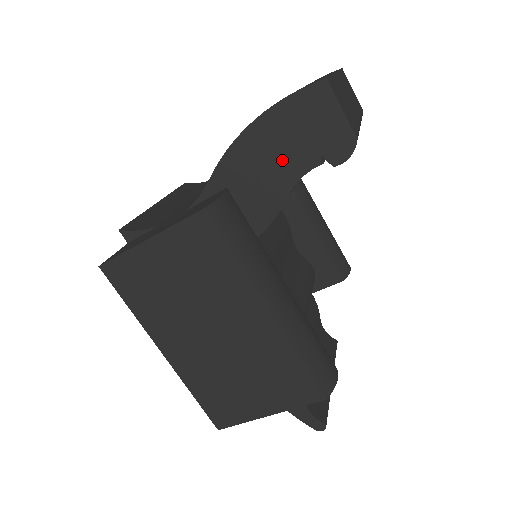
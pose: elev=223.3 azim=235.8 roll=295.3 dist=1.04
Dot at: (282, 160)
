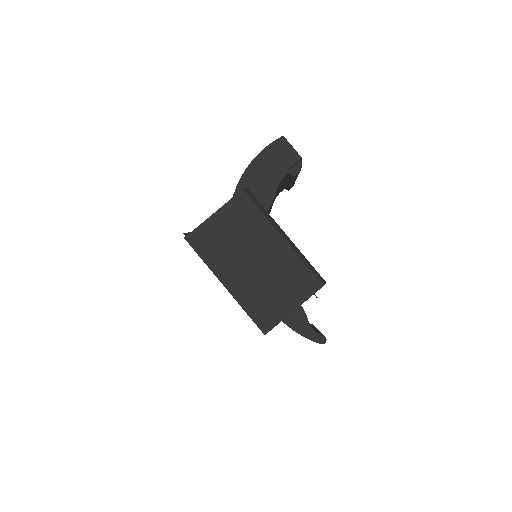
Dot at: (270, 175)
